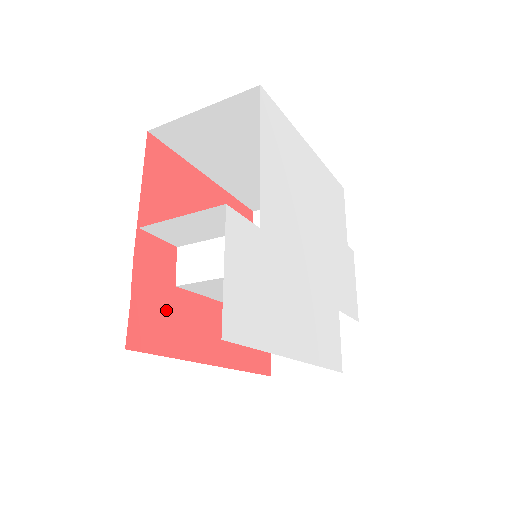
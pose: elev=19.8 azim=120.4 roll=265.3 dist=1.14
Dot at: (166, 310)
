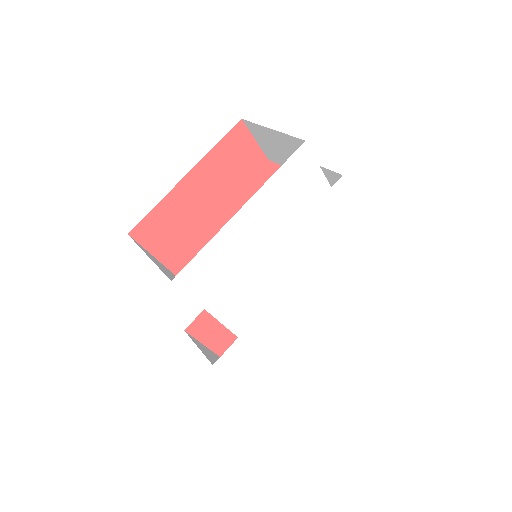
Dot at: (225, 328)
